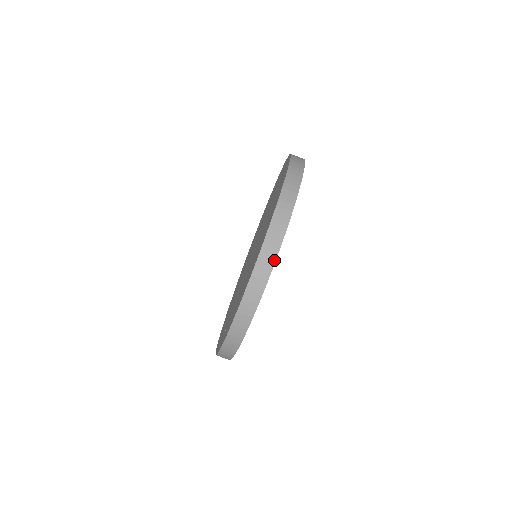
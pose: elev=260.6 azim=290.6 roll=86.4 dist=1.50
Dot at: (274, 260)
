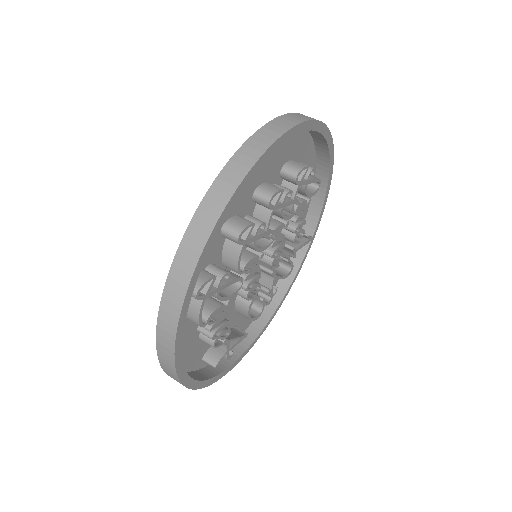
Dot at: (284, 131)
